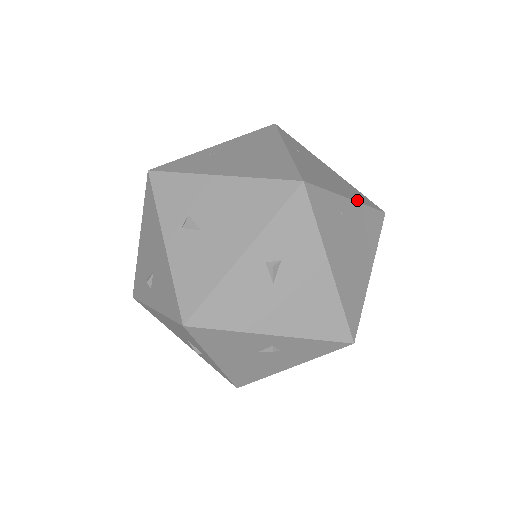
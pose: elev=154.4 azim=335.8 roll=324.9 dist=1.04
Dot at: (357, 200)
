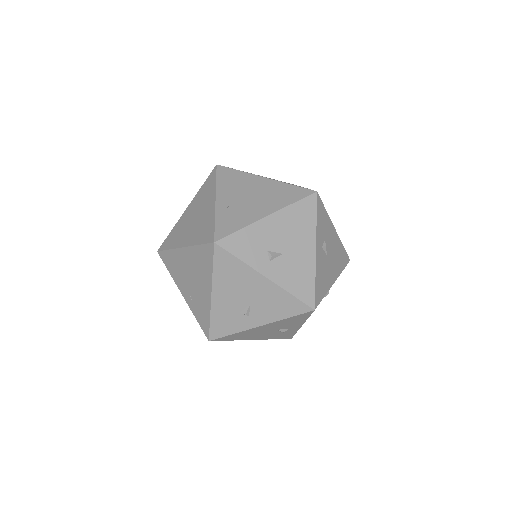
Dot at: (300, 186)
